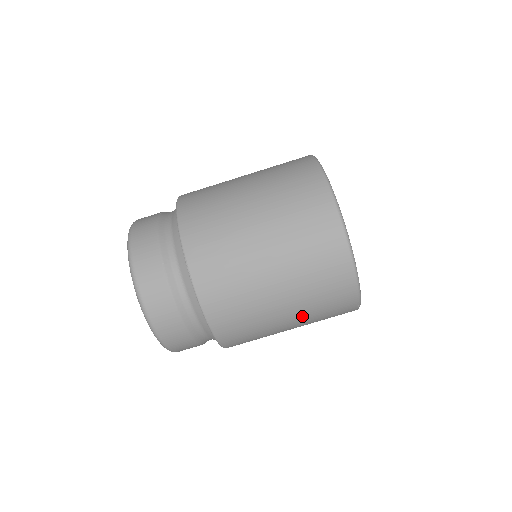
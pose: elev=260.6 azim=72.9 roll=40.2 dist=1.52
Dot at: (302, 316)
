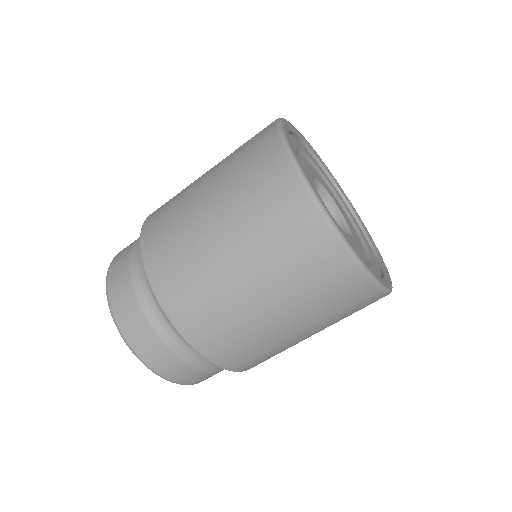
Dot at: (269, 279)
